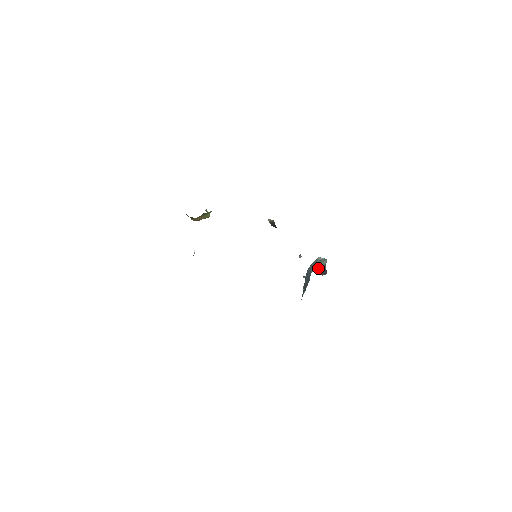
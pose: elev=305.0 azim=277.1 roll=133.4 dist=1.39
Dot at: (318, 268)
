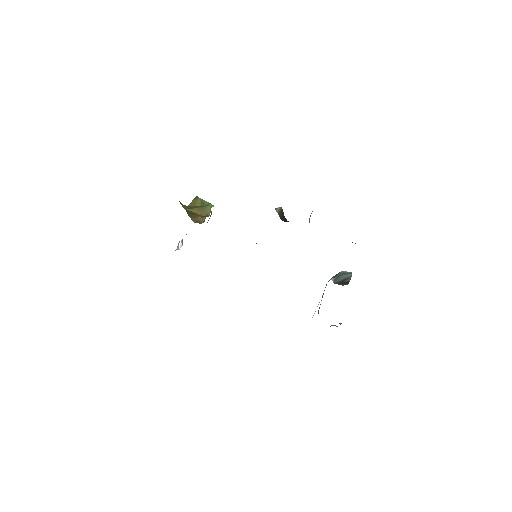
Dot at: (338, 279)
